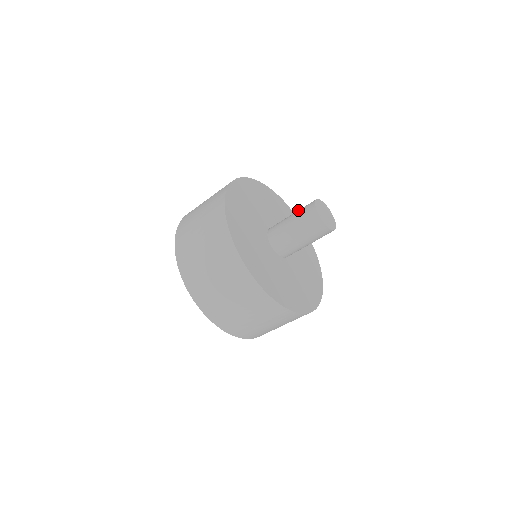
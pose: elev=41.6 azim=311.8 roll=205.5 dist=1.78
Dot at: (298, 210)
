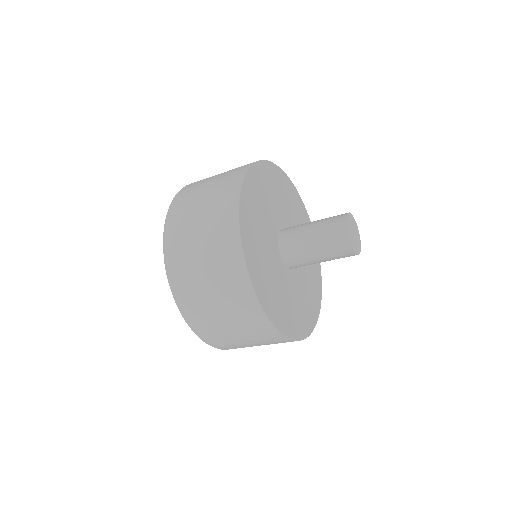
Dot at: (325, 218)
